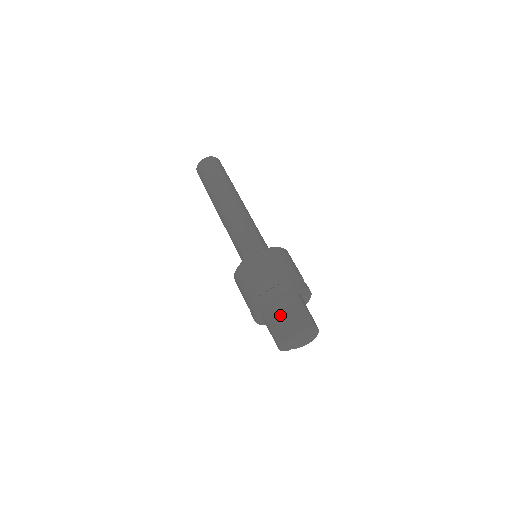
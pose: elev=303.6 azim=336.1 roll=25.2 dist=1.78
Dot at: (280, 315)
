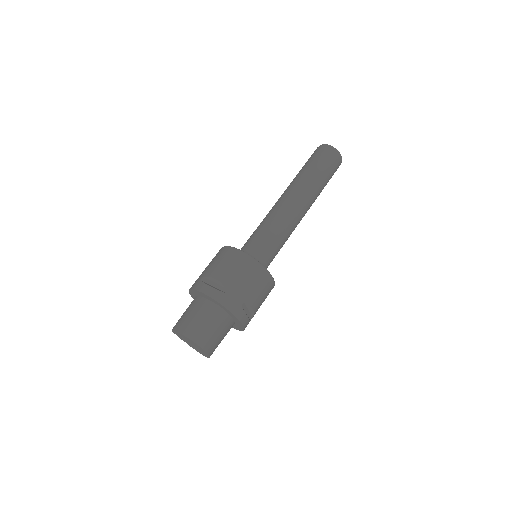
Dot at: (196, 310)
